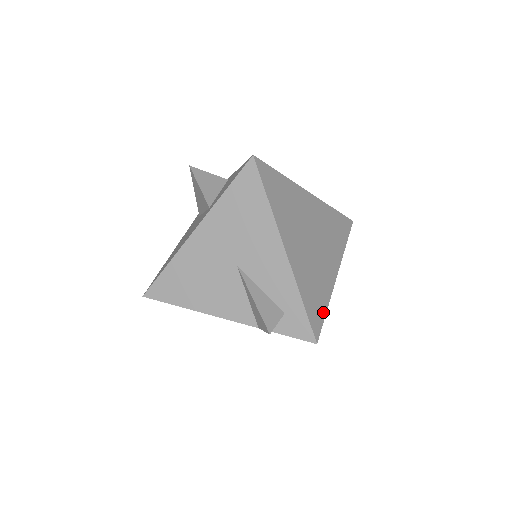
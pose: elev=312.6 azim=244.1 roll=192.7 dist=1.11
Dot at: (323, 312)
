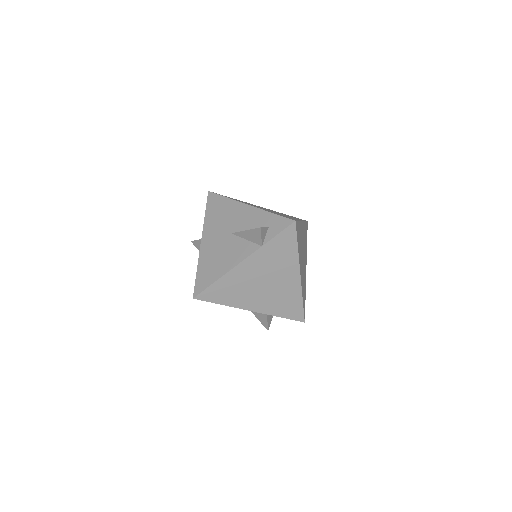
Dot at: occluded
